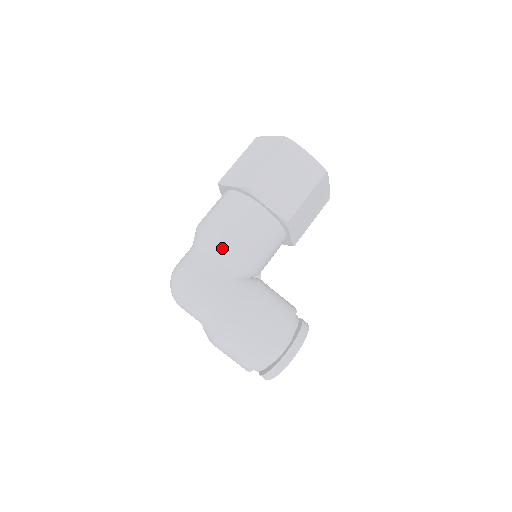
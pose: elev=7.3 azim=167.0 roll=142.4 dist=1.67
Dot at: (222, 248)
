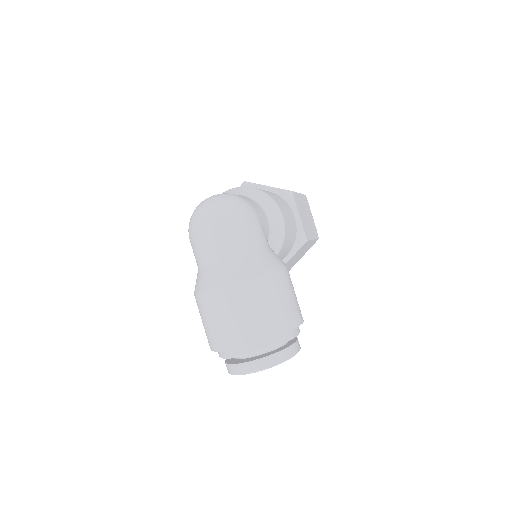
Dot at: (273, 210)
